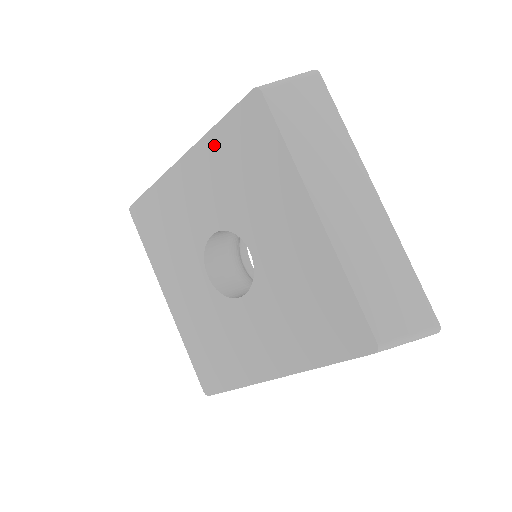
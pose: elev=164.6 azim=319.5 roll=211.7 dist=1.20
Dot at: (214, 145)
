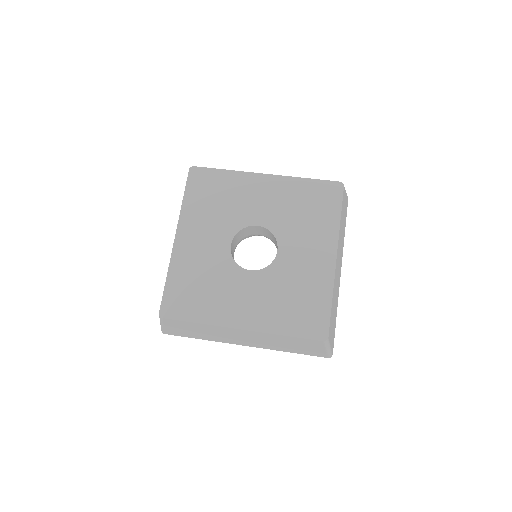
Dot at: (190, 210)
